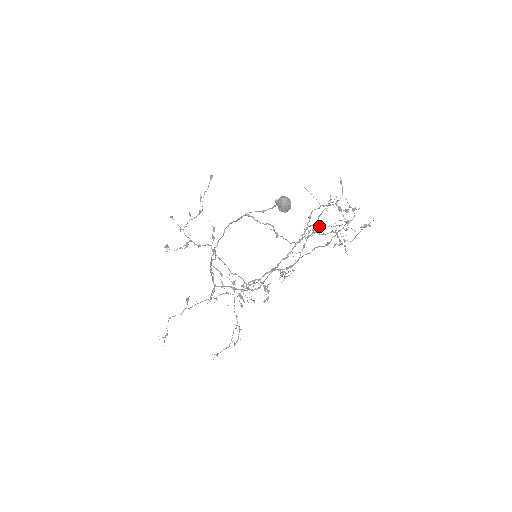
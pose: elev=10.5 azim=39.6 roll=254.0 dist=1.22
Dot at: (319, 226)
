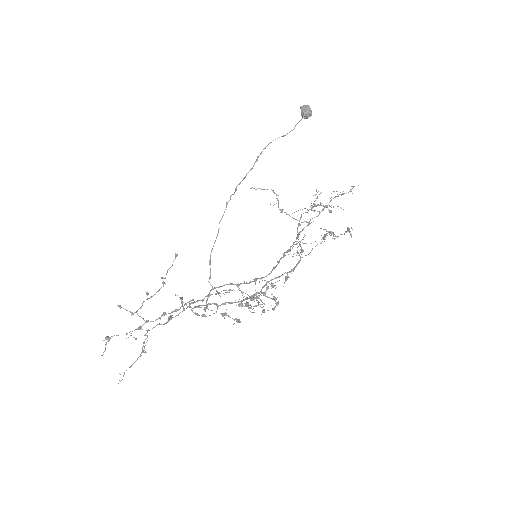
Dot at: (306, 243)
